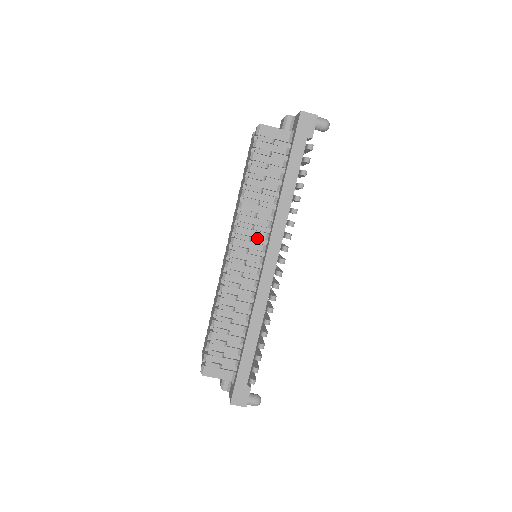
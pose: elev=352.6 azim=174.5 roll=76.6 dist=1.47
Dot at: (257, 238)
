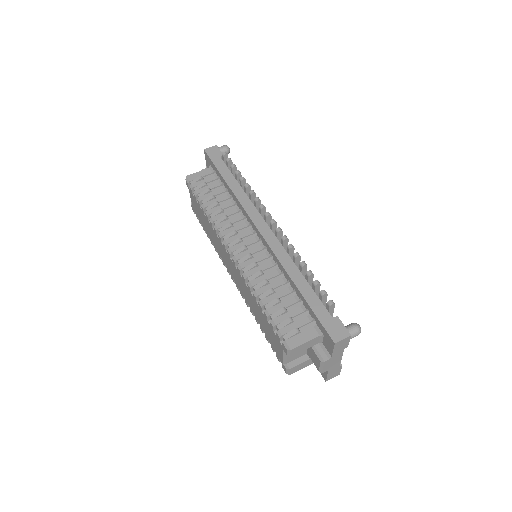
Dot at: (241, 230)
